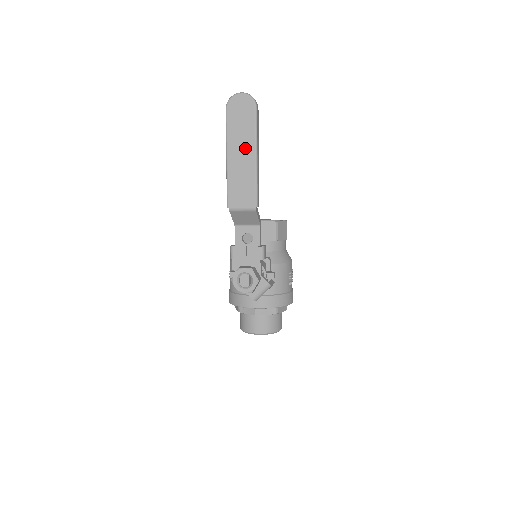
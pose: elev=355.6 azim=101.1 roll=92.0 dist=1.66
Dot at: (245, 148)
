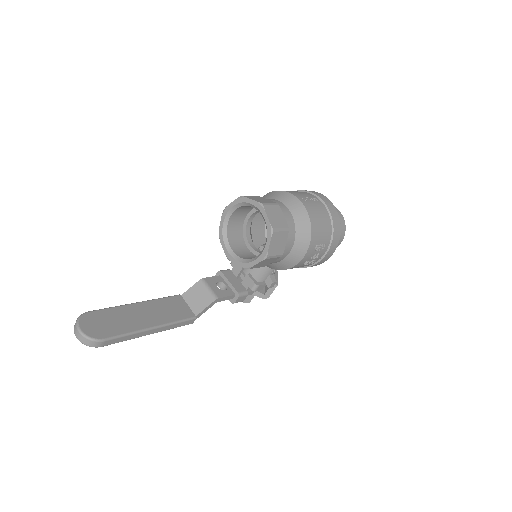
Dot at: occluded
